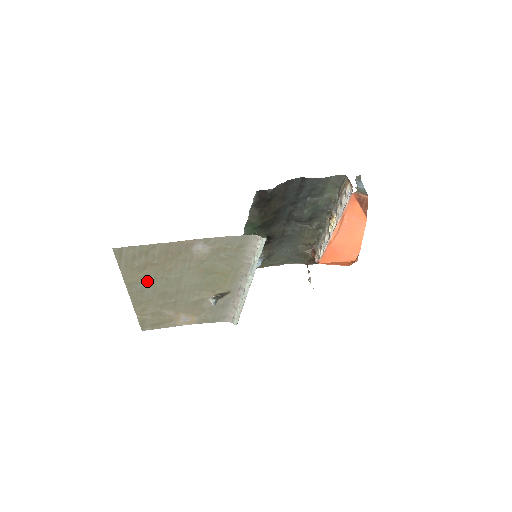
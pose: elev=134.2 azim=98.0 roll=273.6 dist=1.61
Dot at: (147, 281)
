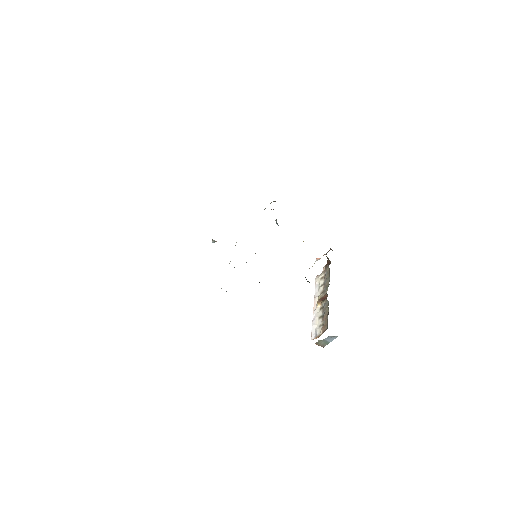
Dot at: occluded
